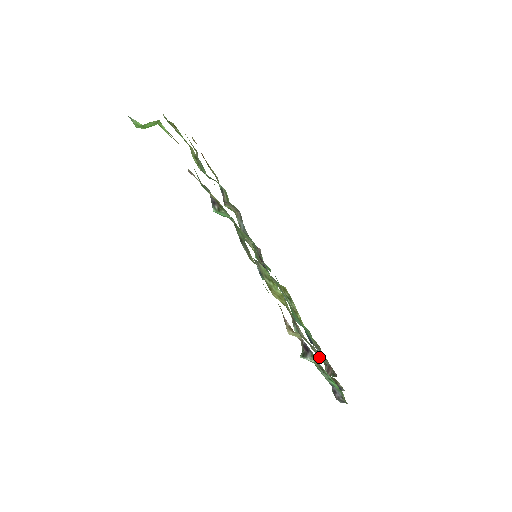
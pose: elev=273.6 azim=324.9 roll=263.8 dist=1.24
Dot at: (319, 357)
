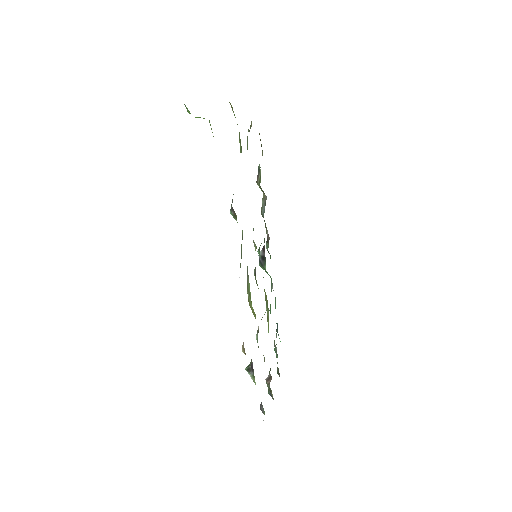
Dot at: (275, 351)
